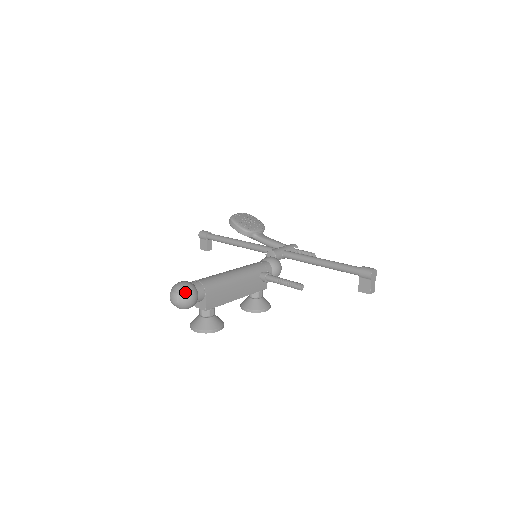
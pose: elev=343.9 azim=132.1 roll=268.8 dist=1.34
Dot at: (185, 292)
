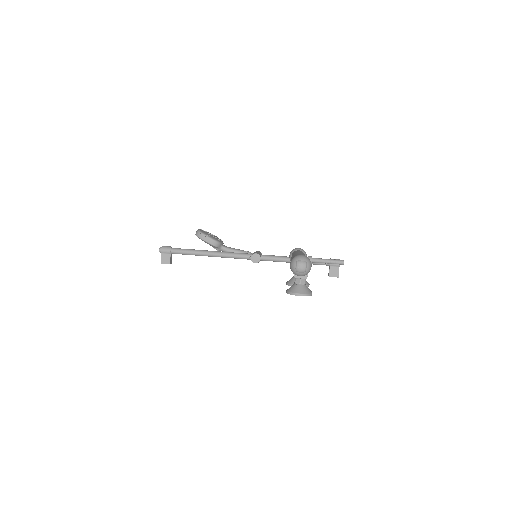
Dot at: (309, 261)
